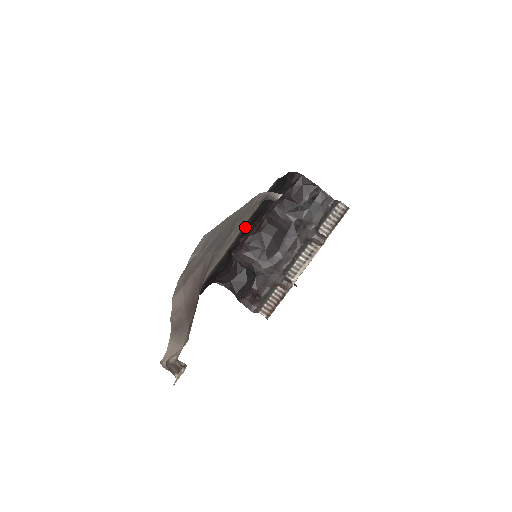
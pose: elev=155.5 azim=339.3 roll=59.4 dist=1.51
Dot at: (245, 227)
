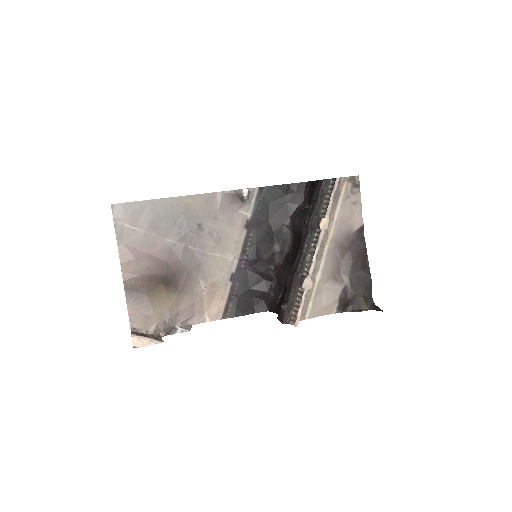
Dot at: (254, 239)
